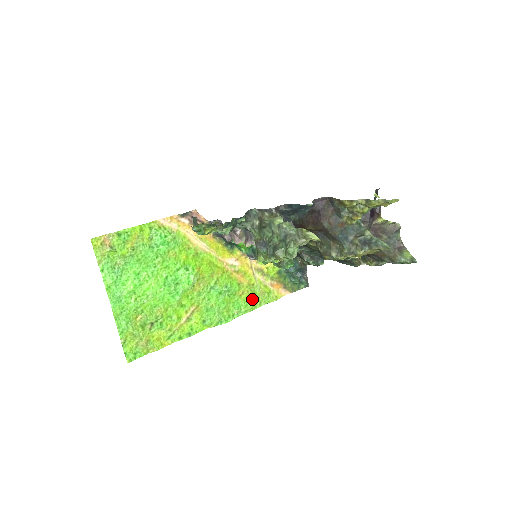
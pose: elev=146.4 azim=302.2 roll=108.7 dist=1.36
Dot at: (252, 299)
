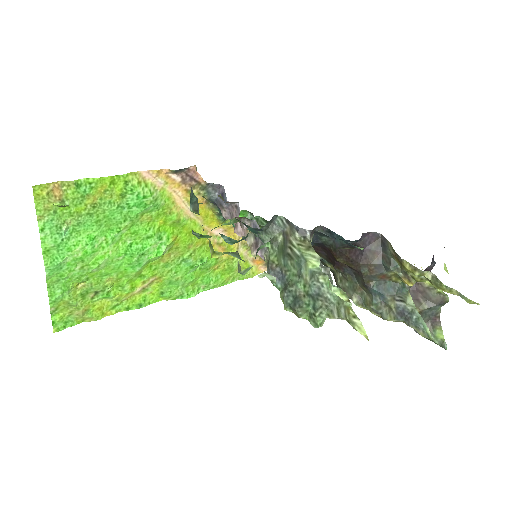
Dot at: (226, 274)
